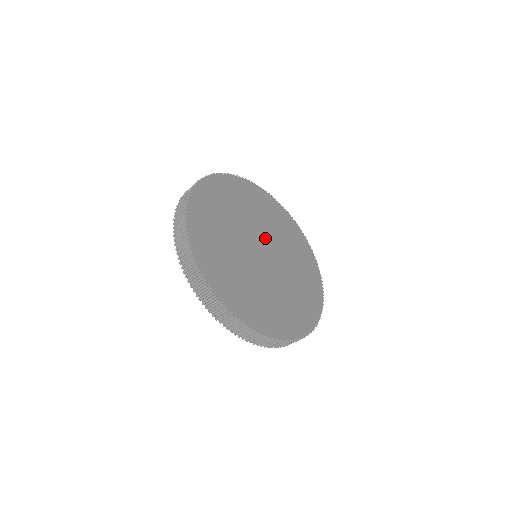
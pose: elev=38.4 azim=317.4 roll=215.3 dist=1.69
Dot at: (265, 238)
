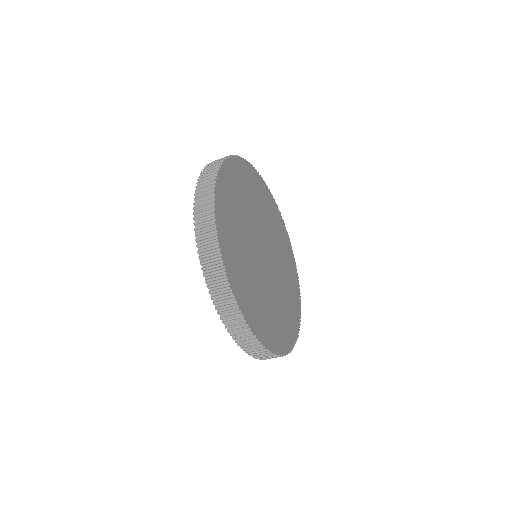
Dot at: (258, 232)
